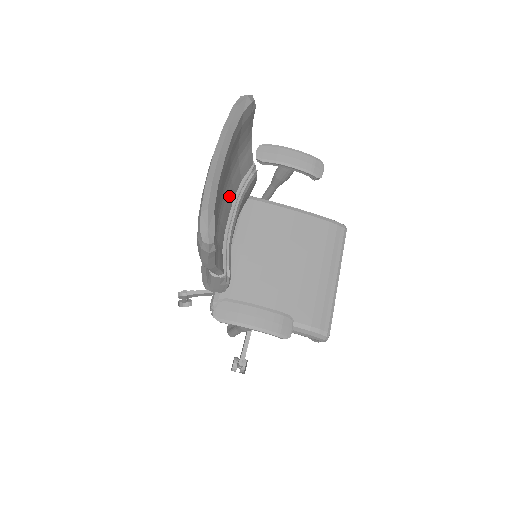
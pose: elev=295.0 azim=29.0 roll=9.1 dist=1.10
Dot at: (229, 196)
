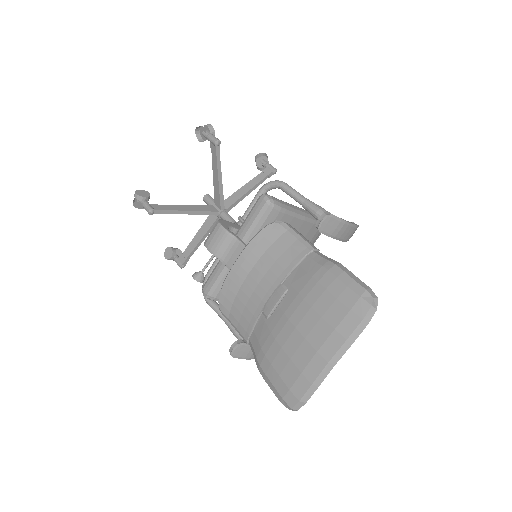
Dot at: occluded
